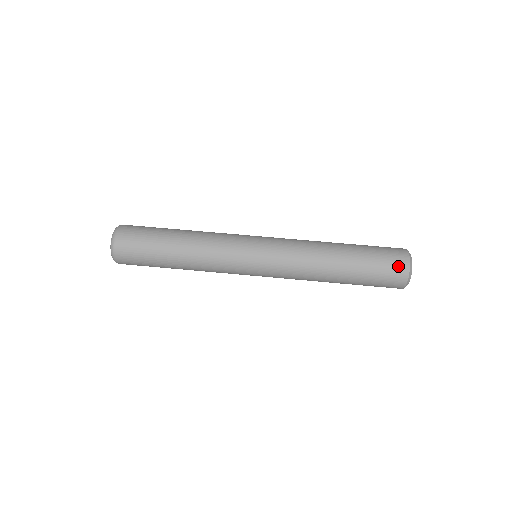
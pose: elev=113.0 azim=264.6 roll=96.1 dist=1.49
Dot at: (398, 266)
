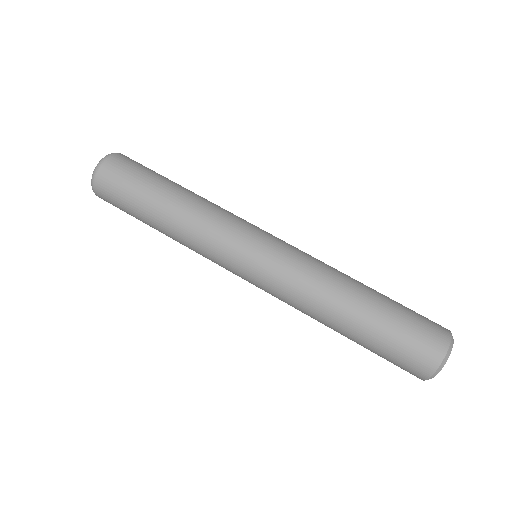
Dot at: (414, 369)
